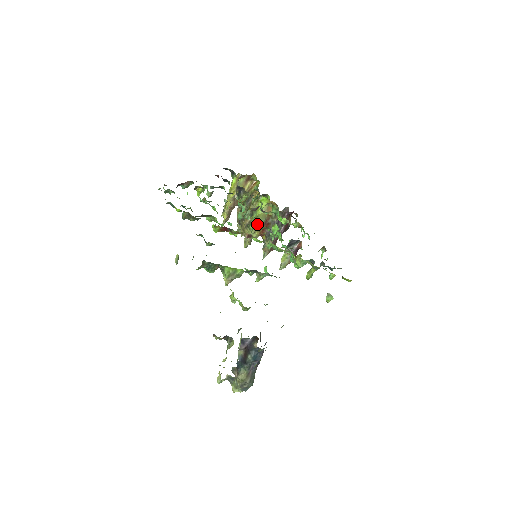
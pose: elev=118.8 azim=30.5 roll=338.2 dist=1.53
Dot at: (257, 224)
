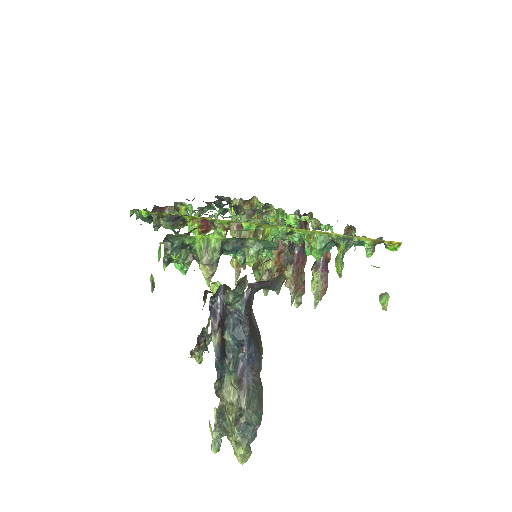
Dot at: occluded
